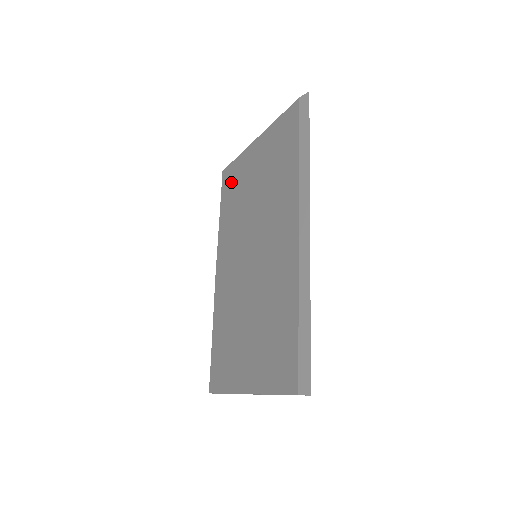
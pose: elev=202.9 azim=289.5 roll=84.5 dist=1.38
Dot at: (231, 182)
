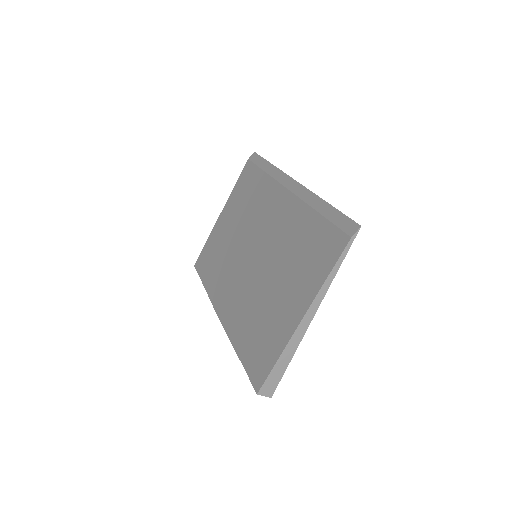
Dot at: (207, 257)
